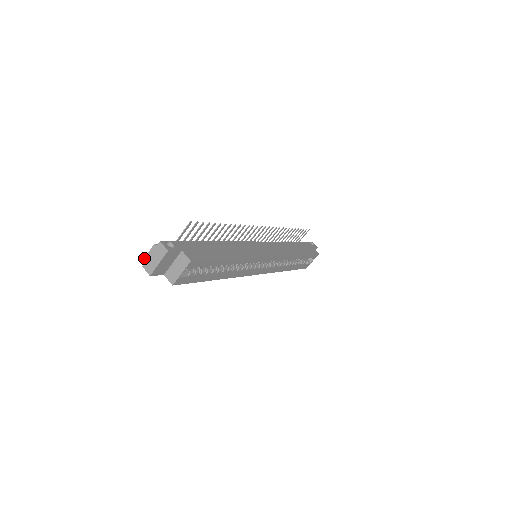
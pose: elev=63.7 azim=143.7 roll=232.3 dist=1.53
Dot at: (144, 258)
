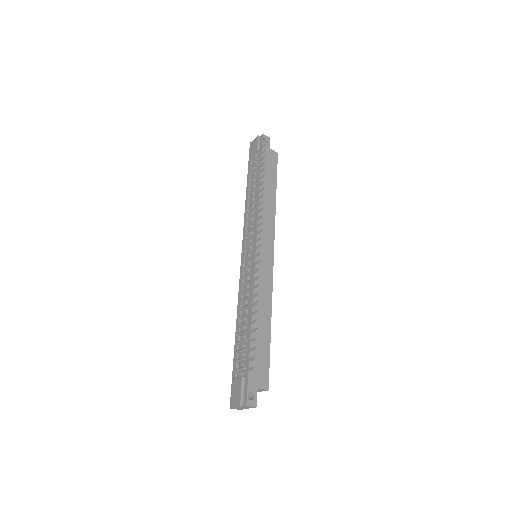
Dot at: (231, 408)
